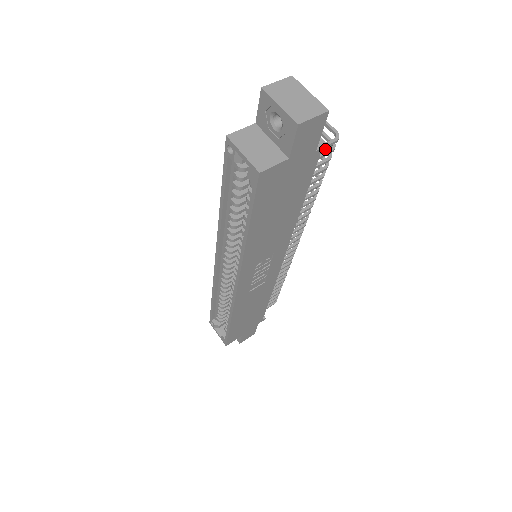
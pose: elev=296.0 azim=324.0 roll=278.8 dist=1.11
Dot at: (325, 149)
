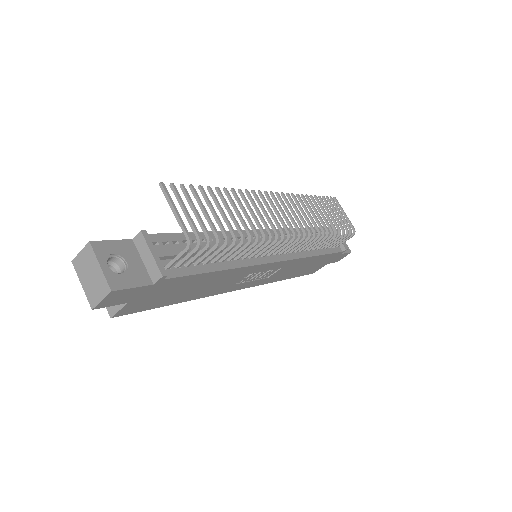
Dot at: (165, 276)
